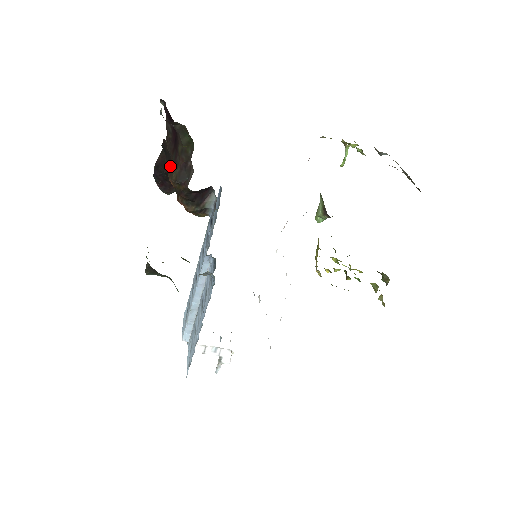
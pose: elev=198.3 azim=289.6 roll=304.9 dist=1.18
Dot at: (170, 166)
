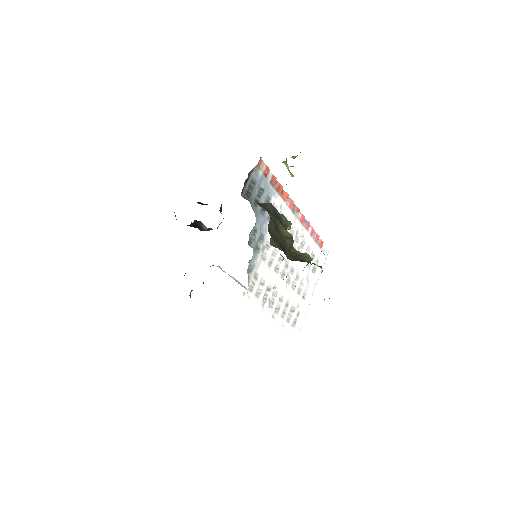
Dot at: occluded
